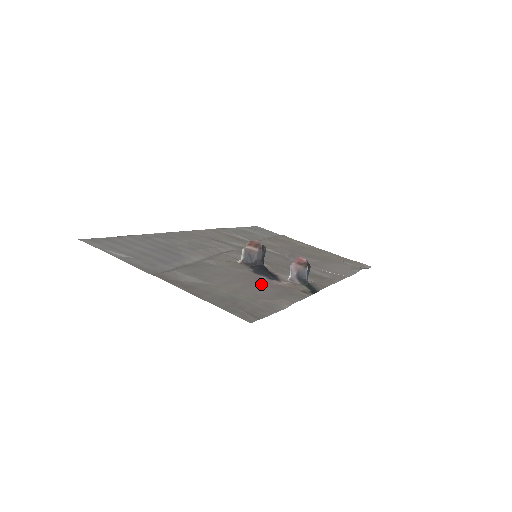
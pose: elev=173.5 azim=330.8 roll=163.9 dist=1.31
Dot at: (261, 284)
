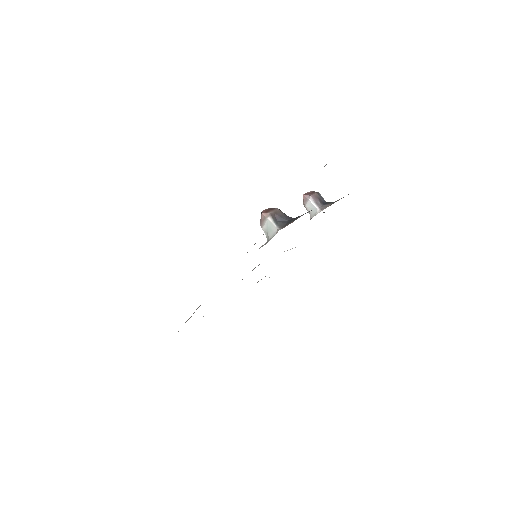
Dot at: occluded
